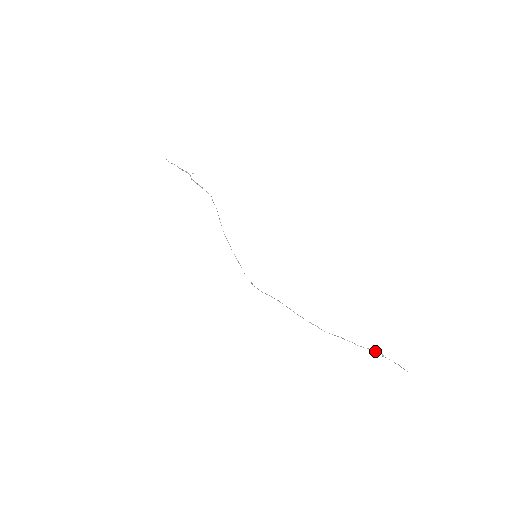
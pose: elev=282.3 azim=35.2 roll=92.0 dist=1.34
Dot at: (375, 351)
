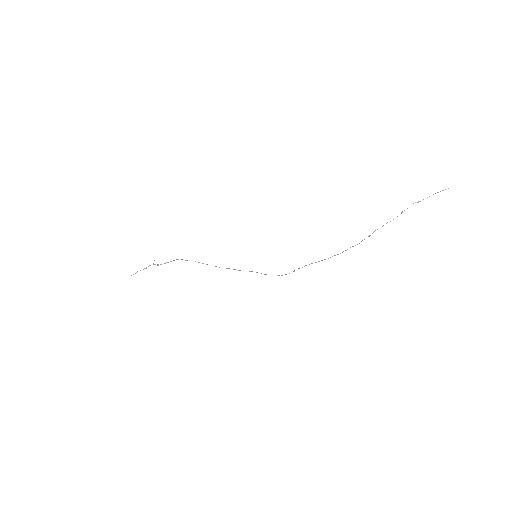
Dot at: occluded
